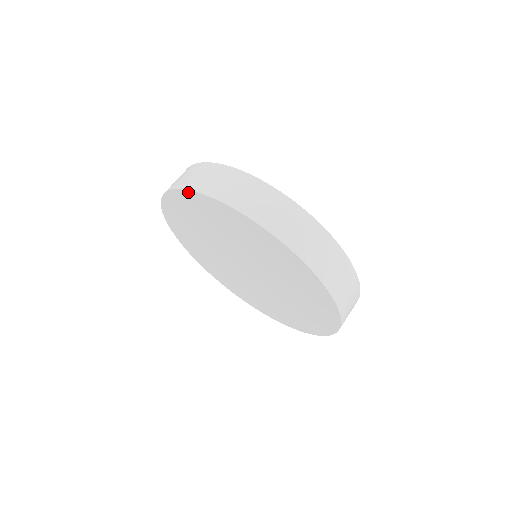
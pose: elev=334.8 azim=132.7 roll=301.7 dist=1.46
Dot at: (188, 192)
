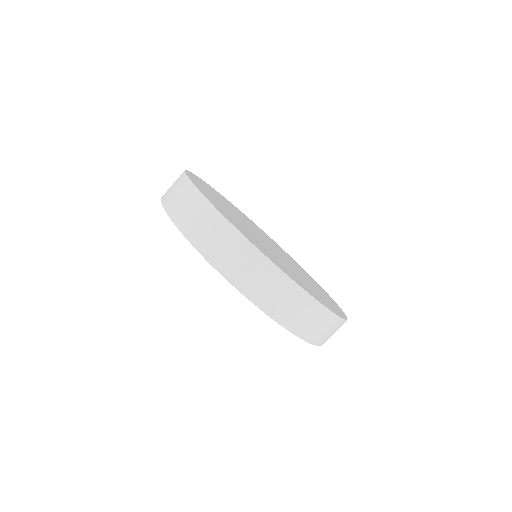
Dot at: occluded
